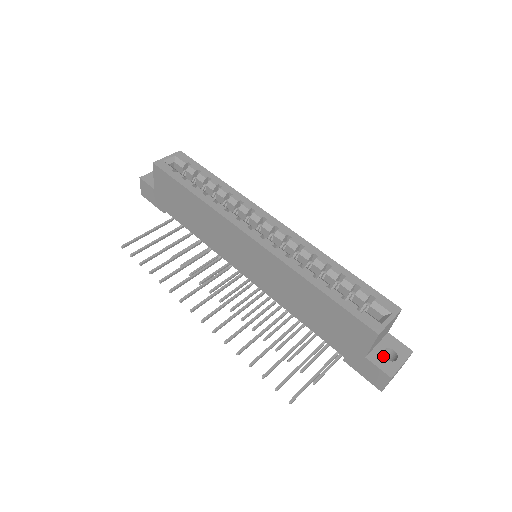
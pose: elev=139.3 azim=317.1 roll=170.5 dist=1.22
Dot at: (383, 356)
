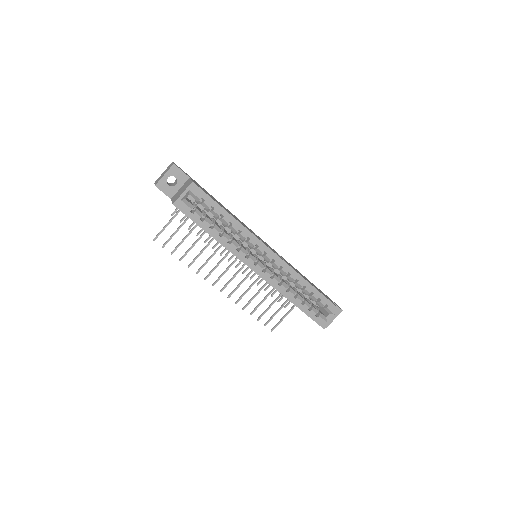
Dot at: occluded
